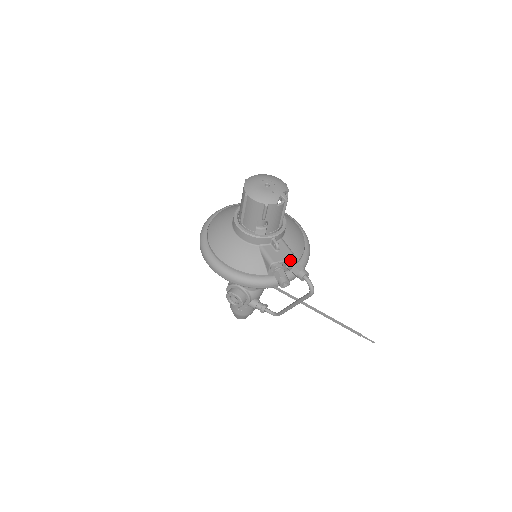
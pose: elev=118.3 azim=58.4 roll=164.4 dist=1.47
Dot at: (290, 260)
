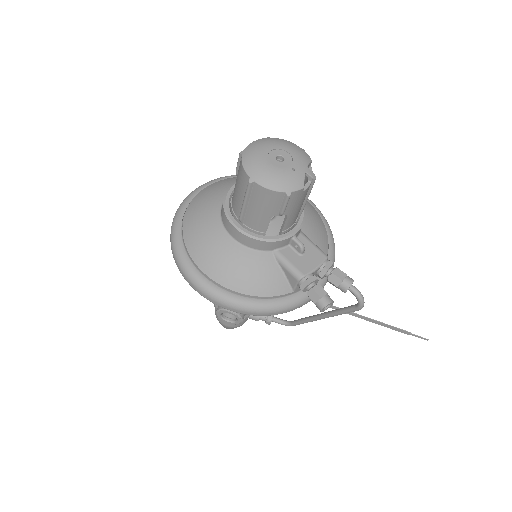
Dot at: (324, 266)
